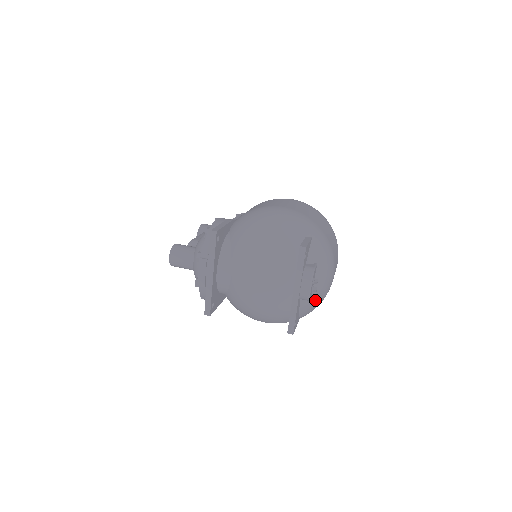
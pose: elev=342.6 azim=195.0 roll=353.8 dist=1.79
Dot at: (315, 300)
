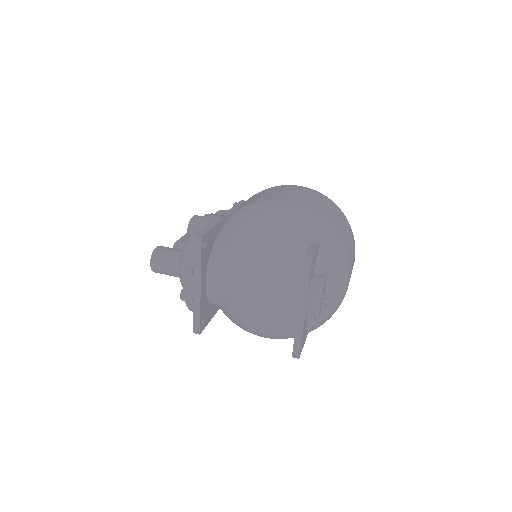
Dot at: (326, 314)
